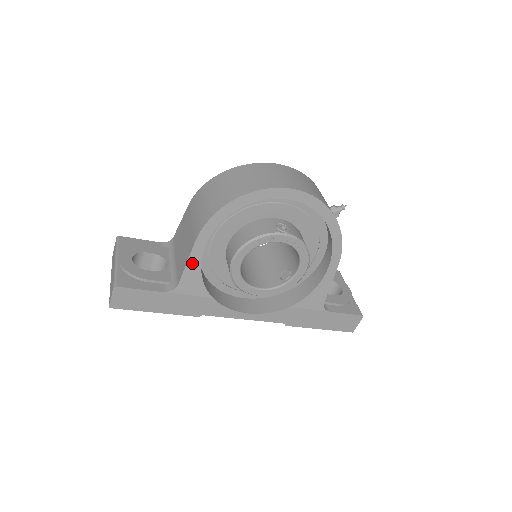
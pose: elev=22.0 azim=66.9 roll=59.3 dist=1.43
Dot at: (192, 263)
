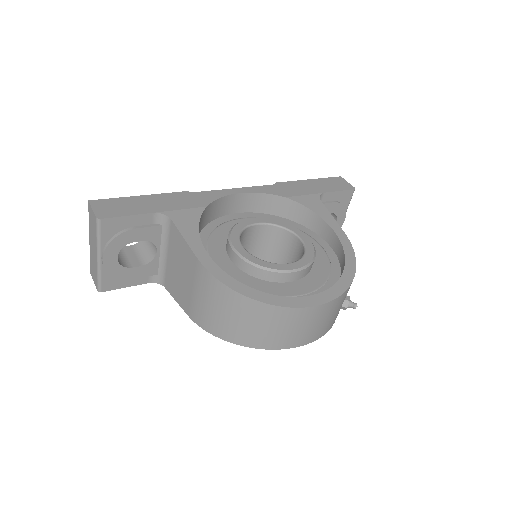
Dot at: occluded
